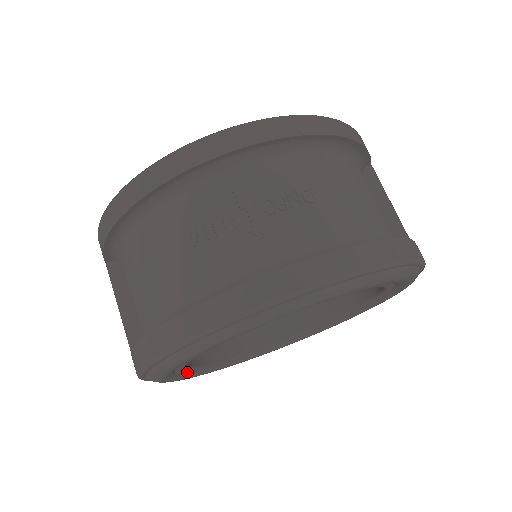
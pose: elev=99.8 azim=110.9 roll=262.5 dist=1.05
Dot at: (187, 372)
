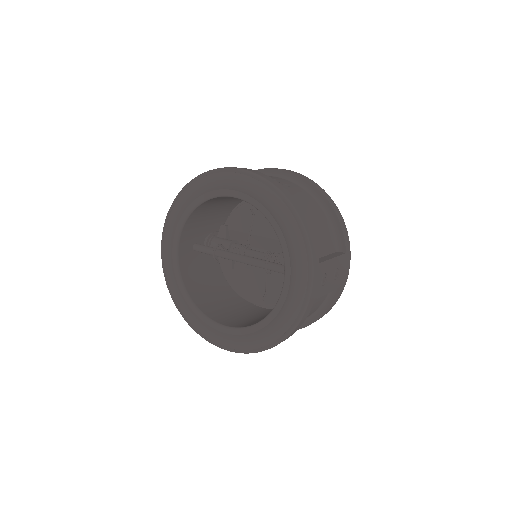
Dot at: (174, 263)
